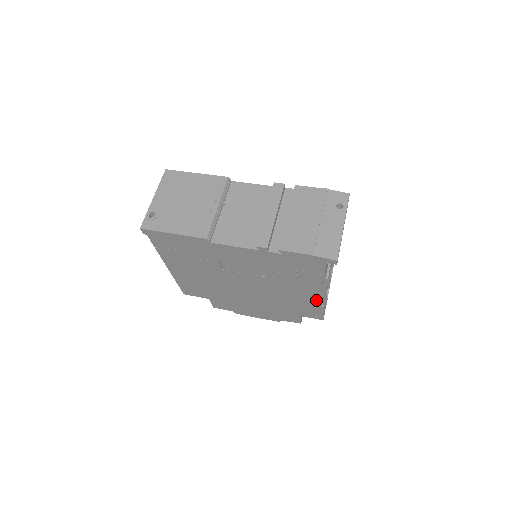
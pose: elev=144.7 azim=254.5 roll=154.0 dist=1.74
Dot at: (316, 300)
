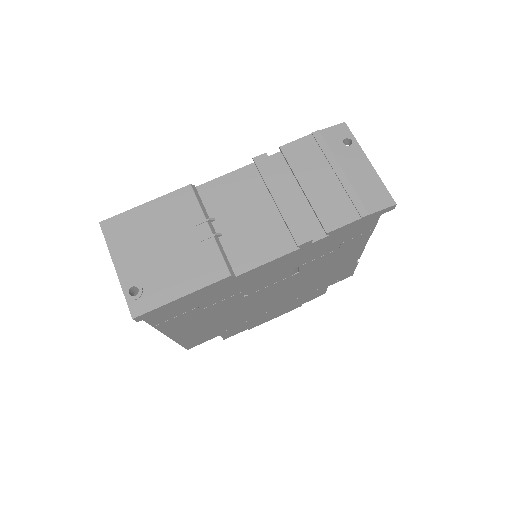
Dot at: (352, 261)
